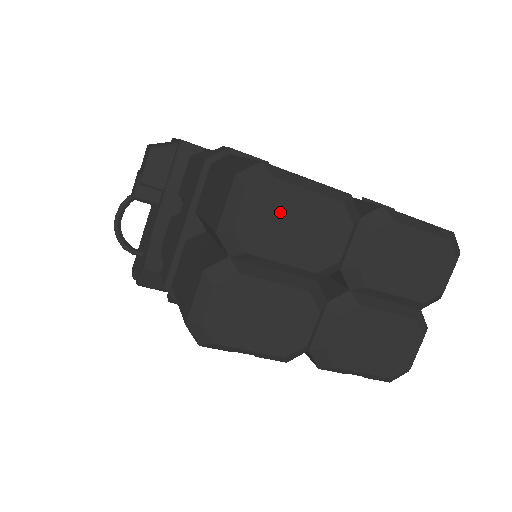
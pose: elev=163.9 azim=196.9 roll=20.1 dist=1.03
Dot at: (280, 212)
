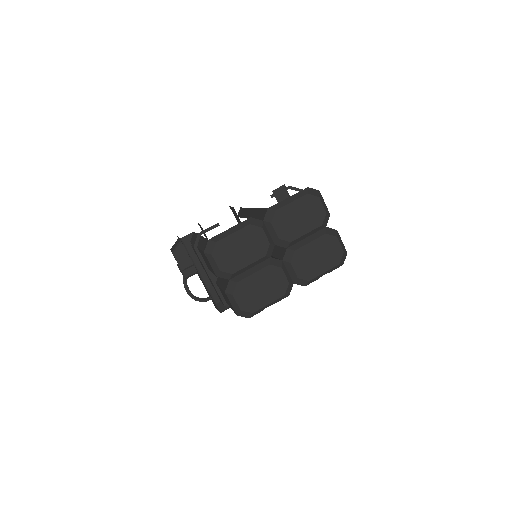
Dot at: (230, 250)
